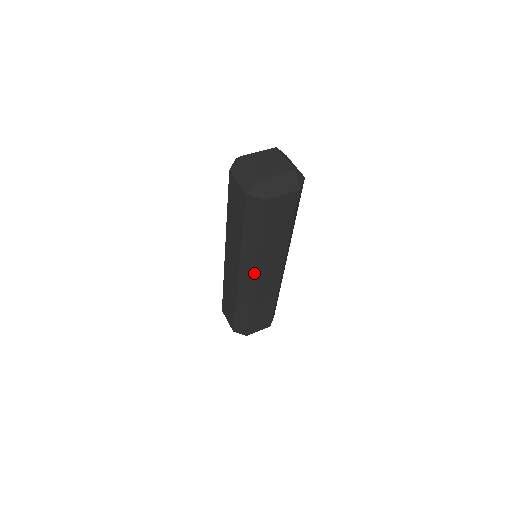
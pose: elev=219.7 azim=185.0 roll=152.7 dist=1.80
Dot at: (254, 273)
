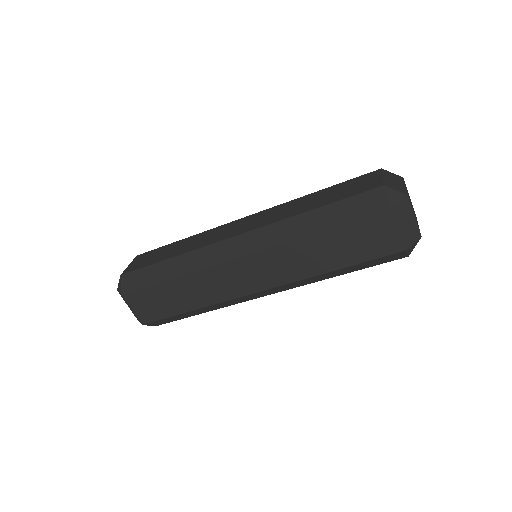
Dot at: (280, 291)
